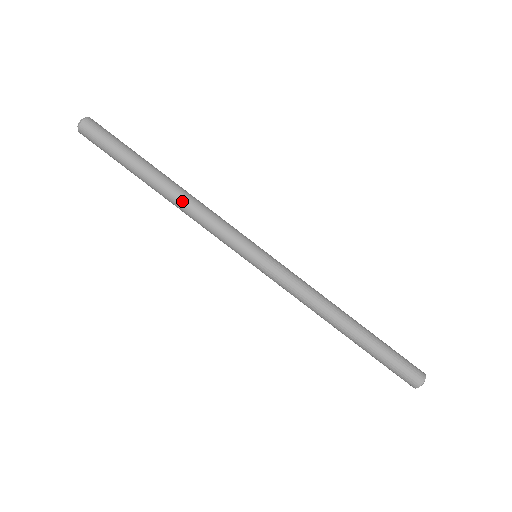
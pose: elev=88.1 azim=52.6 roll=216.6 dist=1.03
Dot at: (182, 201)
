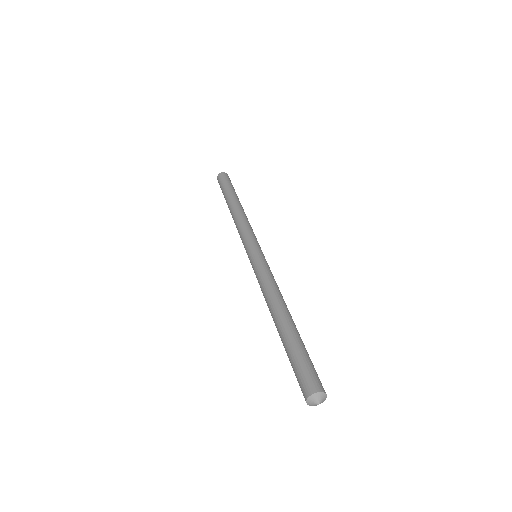
Dot at: (239, 212)
